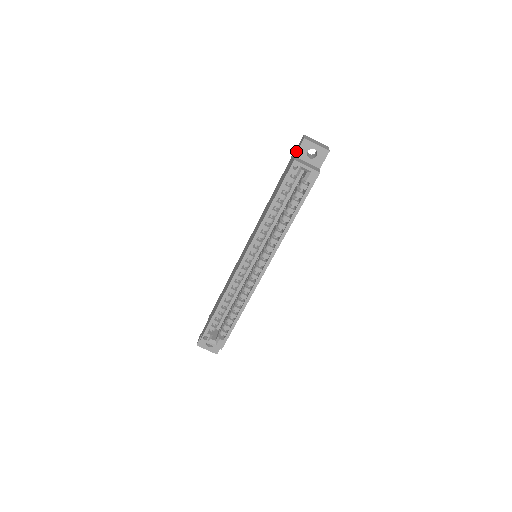
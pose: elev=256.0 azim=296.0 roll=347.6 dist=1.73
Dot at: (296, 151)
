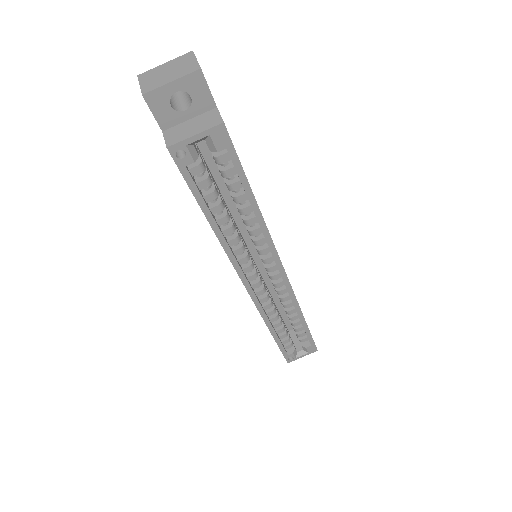
Dot at: (155, 119)
